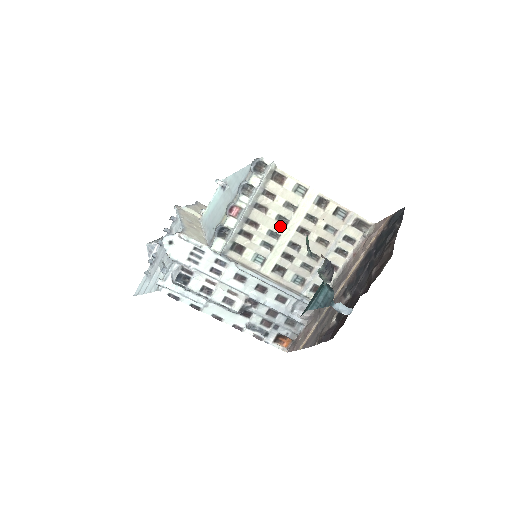
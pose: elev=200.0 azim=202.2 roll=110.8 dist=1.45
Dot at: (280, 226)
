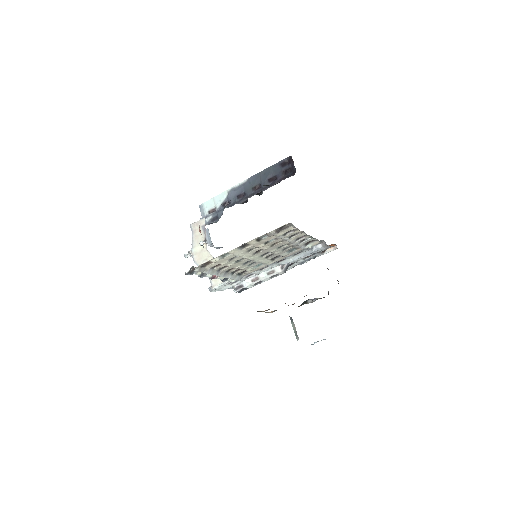
Dot at: (244, 260)
